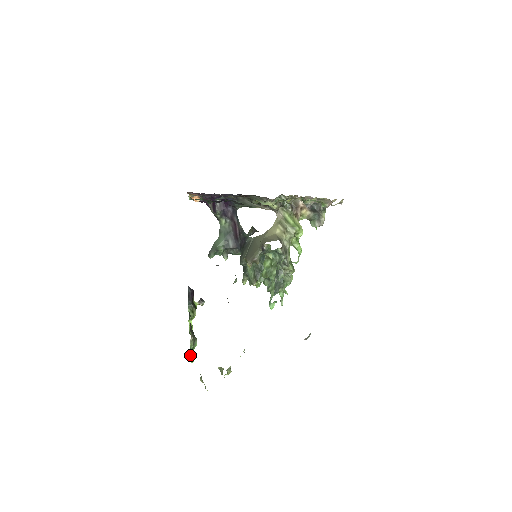
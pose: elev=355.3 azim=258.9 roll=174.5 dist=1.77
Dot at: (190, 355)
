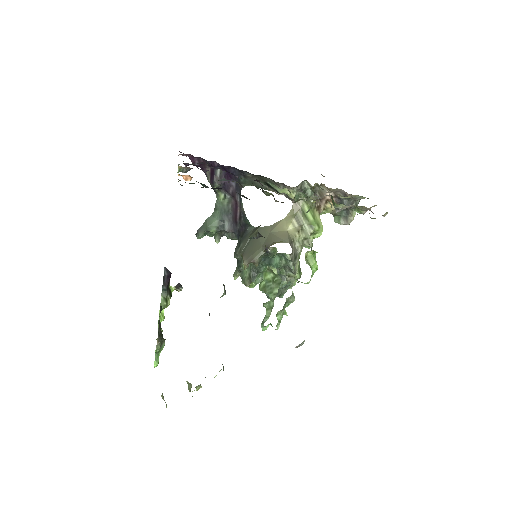
Dot at: occluded
